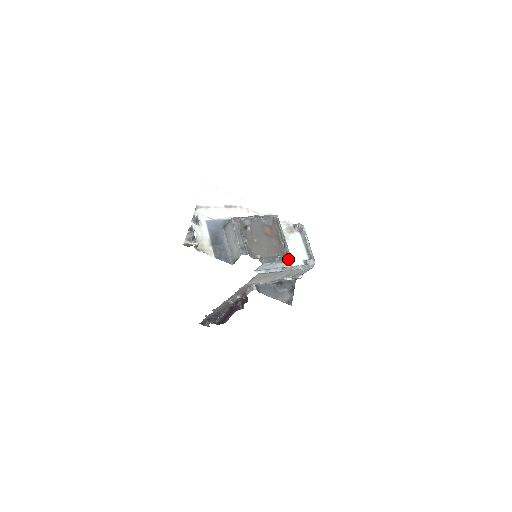
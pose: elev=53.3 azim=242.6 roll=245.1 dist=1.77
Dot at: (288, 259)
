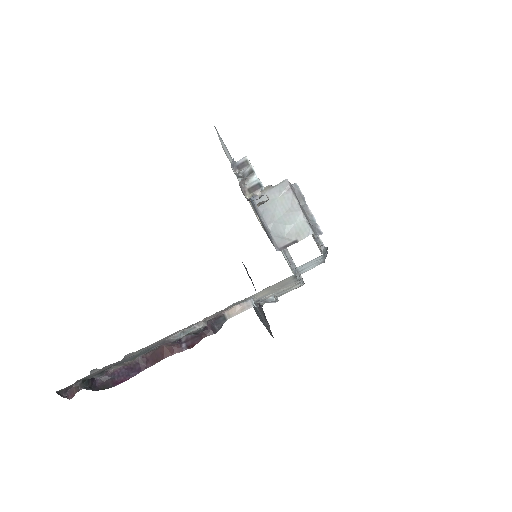
Dot at: occluded
